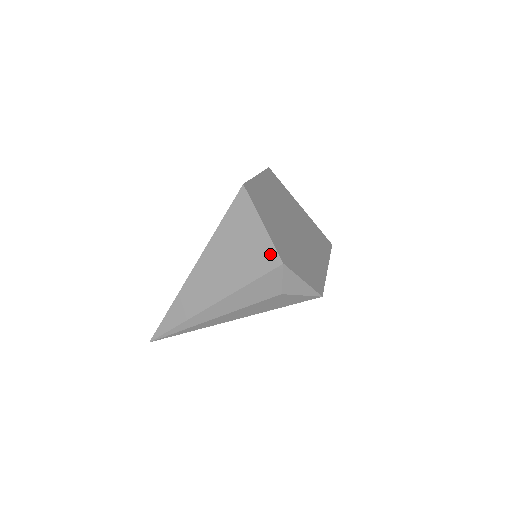
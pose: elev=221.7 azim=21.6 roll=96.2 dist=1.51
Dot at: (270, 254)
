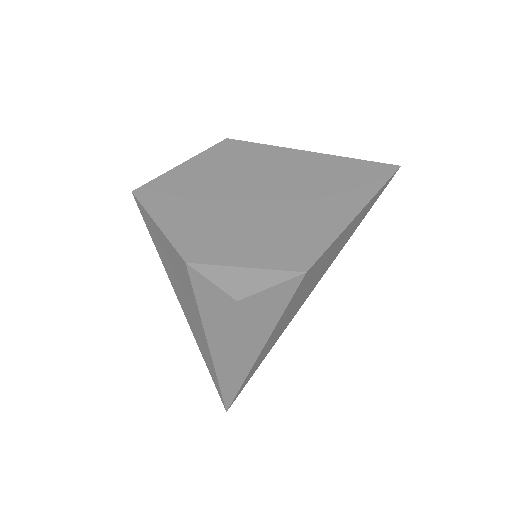
Dot at: (177, 258)
